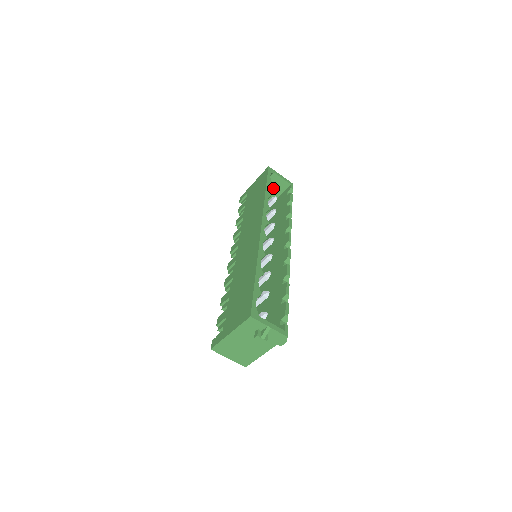
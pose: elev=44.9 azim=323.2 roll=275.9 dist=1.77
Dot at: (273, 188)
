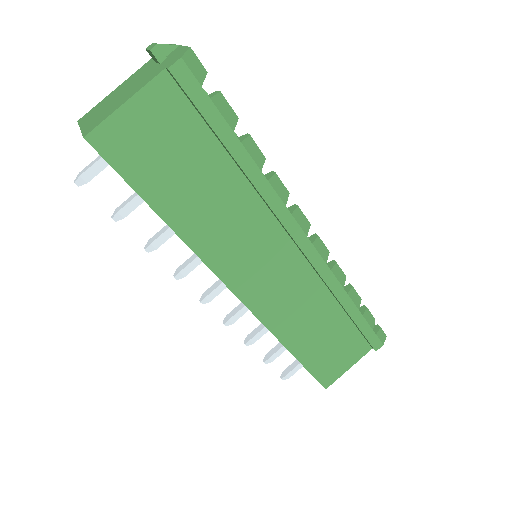
Dot at: occluded
